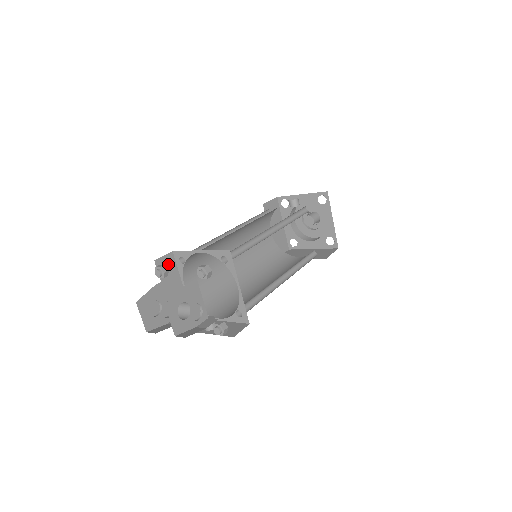
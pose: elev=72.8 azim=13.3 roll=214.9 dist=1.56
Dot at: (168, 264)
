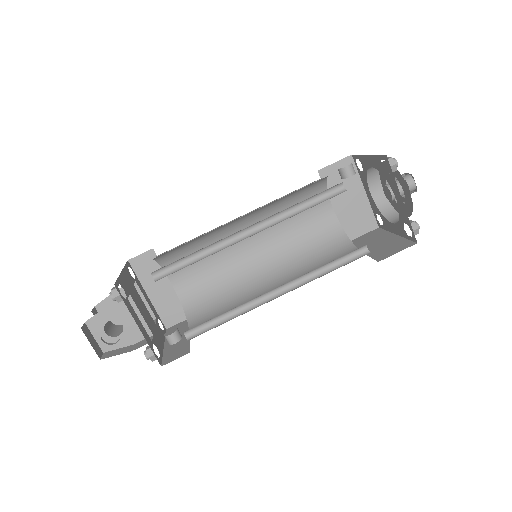
Dot at: (148, 262)
